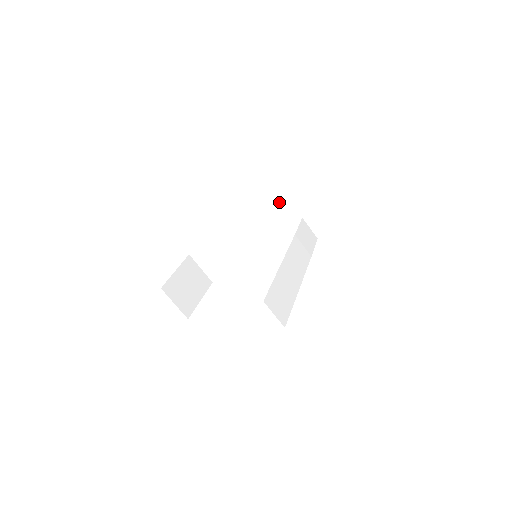
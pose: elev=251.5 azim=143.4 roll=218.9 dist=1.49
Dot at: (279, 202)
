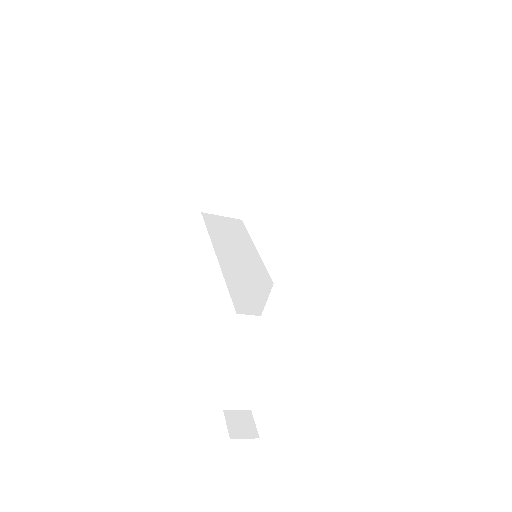
Dot at: occluded
